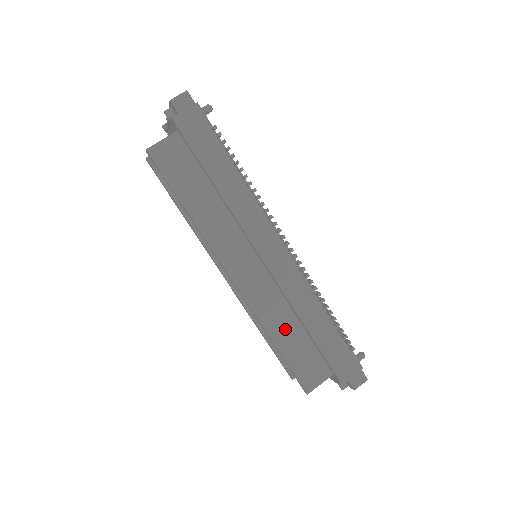
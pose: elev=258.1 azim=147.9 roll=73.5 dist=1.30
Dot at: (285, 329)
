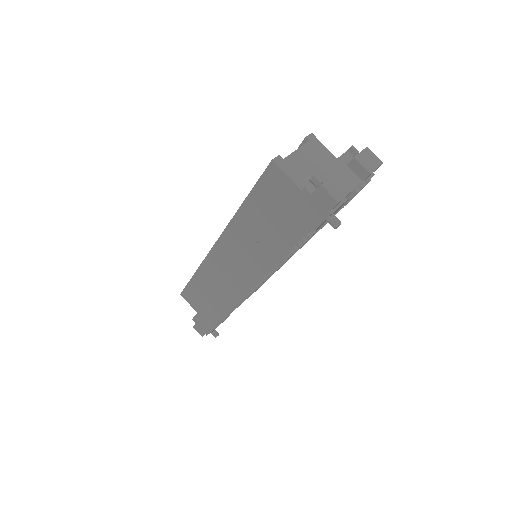
Dot at: (205, 283)
